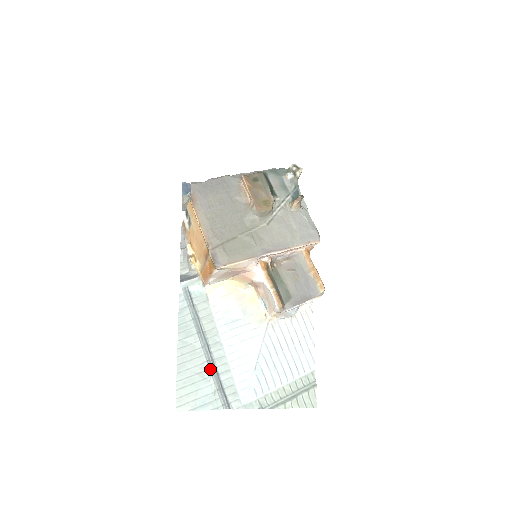
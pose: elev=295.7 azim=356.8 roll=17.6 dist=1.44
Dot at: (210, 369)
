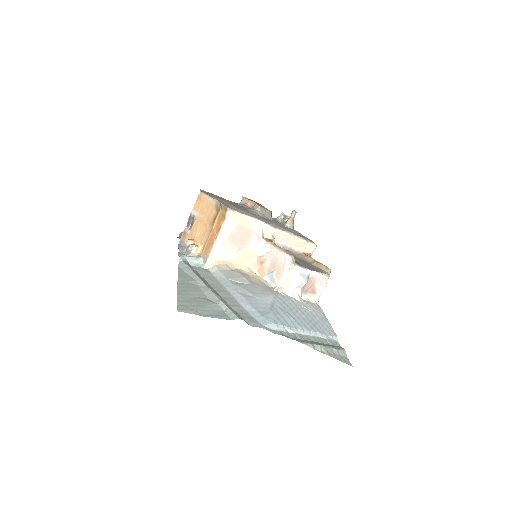
Dot at: (218, 297)
